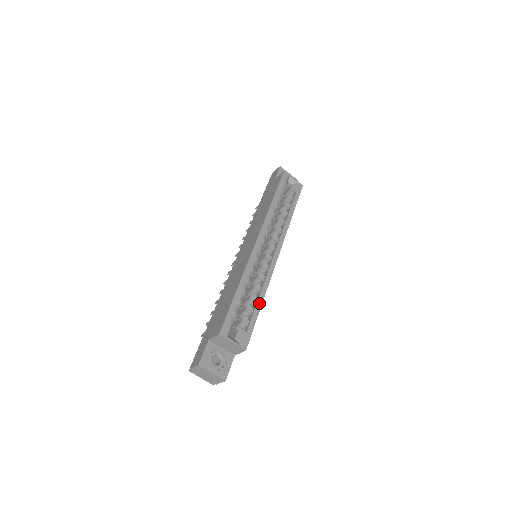
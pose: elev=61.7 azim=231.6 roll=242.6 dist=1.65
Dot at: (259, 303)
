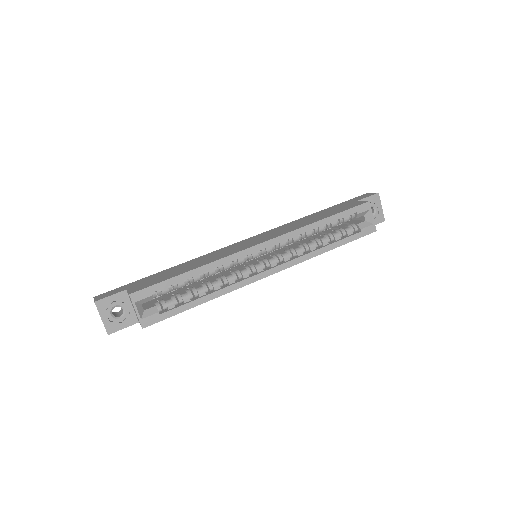
Dot at: (201, 300)
